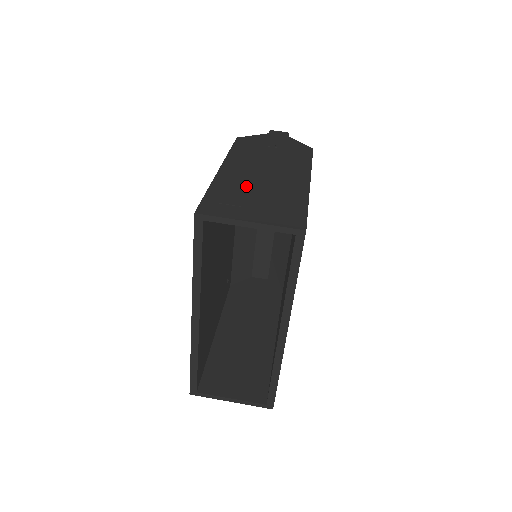
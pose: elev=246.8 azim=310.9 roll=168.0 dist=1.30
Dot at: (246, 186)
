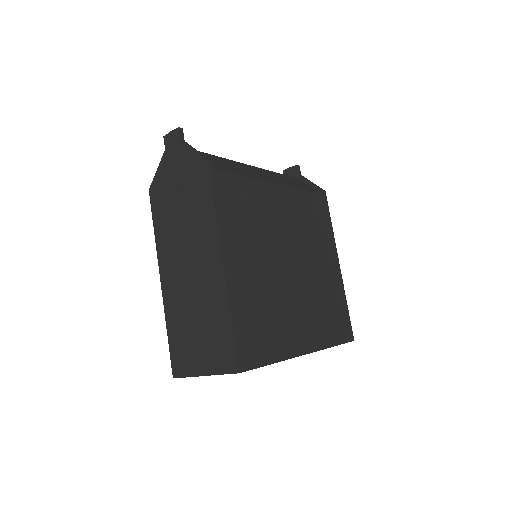
Dot at: (185, 309)
